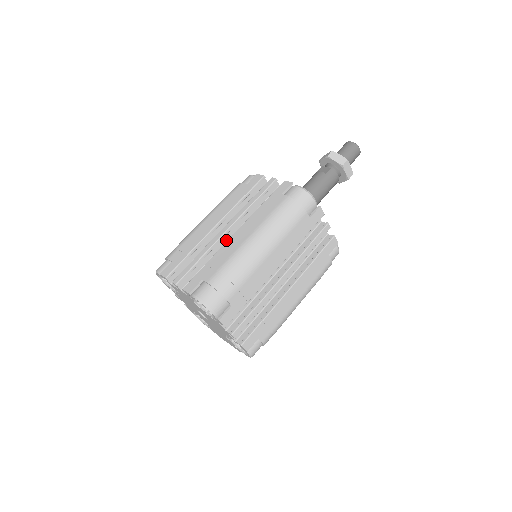
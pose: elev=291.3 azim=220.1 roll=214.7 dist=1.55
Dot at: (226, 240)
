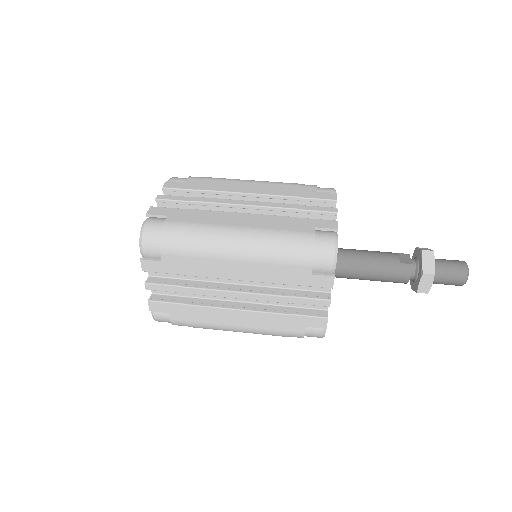
Dot at: occluded
